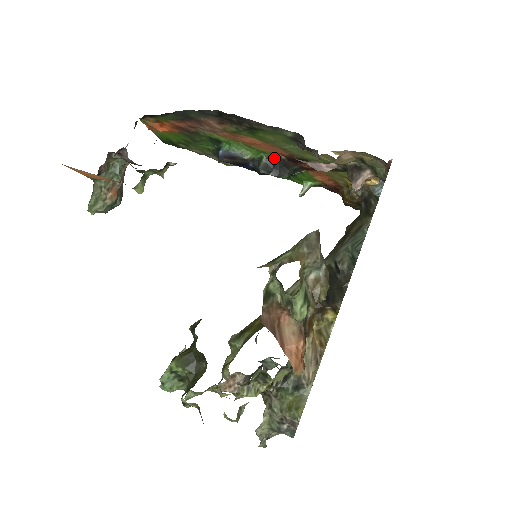
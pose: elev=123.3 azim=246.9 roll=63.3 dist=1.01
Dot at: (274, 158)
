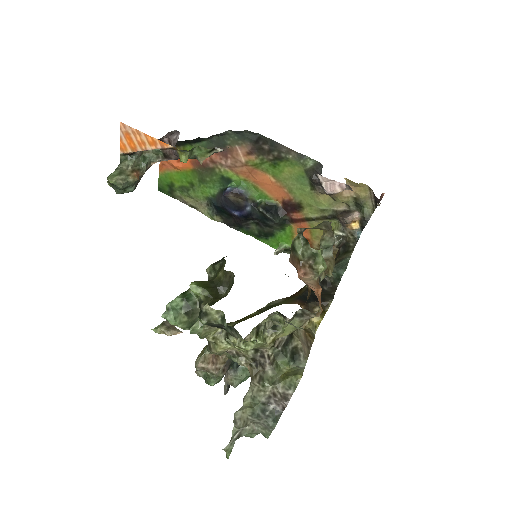
Dot at: (272, 204)
